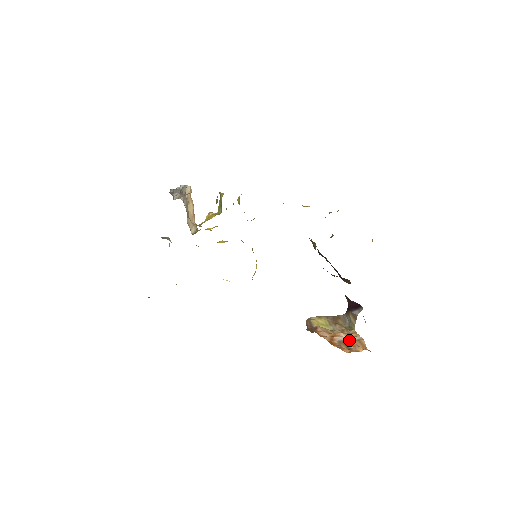
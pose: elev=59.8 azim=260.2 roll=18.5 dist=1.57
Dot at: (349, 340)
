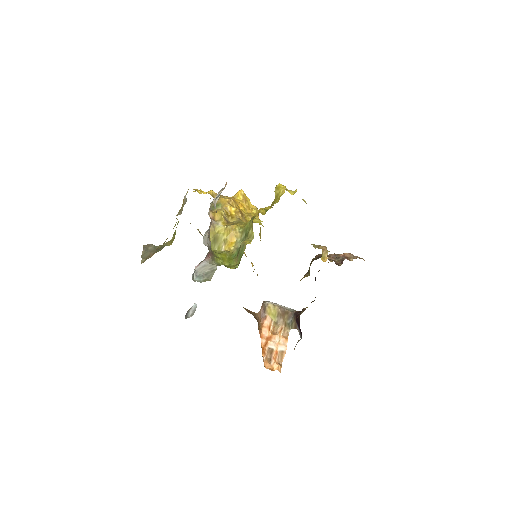
Dot at: (276, 349)
